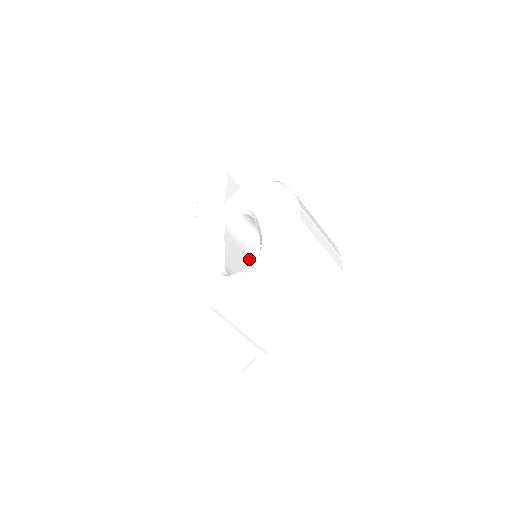
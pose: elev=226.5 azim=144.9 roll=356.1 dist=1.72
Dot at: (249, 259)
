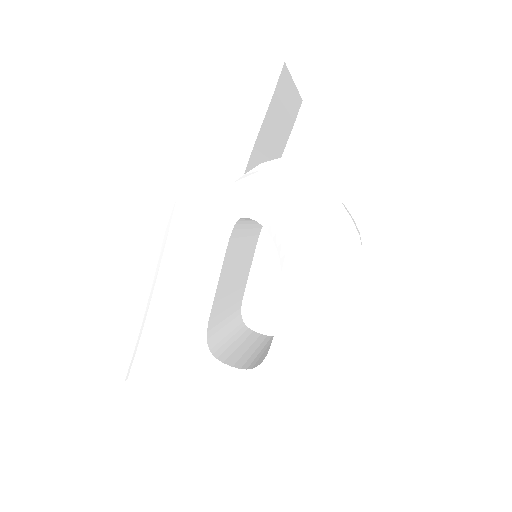
Dot at: (244, 246)
